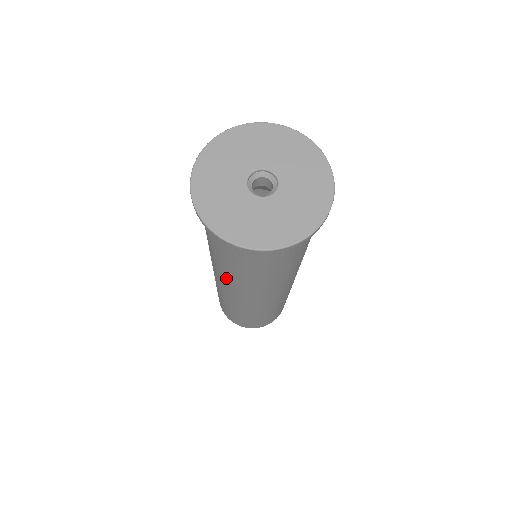
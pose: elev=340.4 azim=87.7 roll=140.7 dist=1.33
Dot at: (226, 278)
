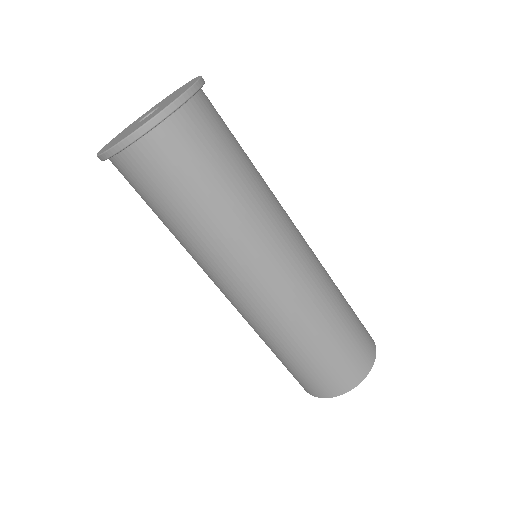
Dot at: occluded
